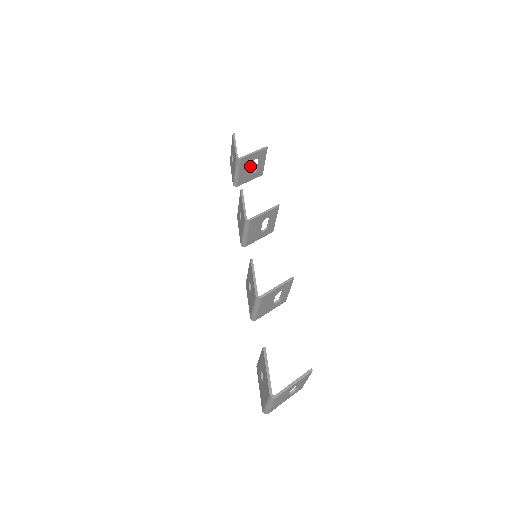
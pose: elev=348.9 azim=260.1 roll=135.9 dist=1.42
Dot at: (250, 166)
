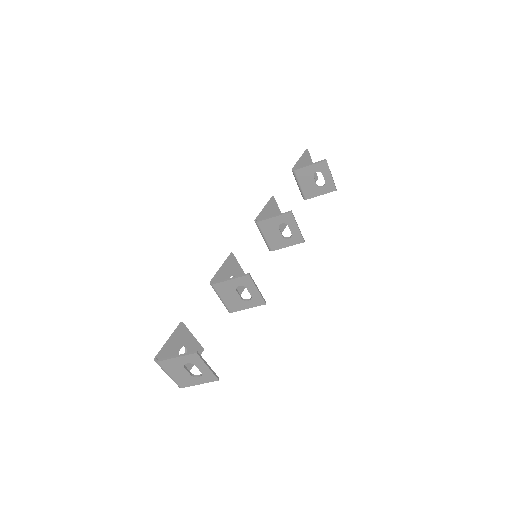
Dot at: (312, 179)
